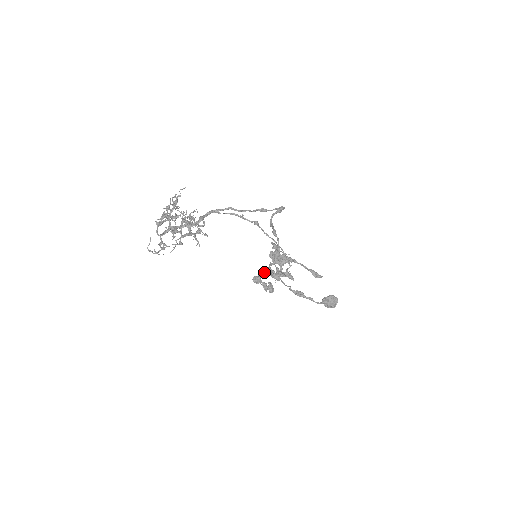
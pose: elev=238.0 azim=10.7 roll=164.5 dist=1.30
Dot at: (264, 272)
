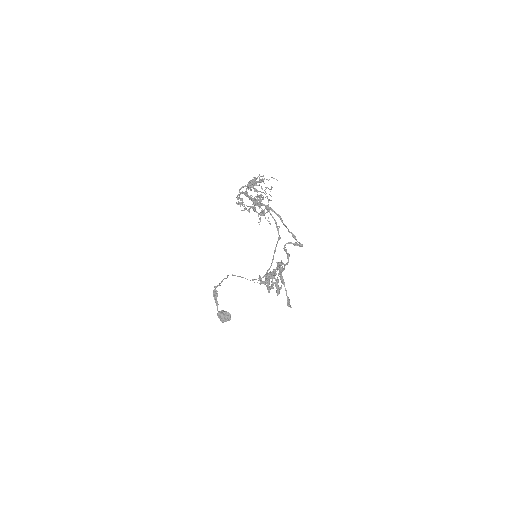
Dot at: occluded
